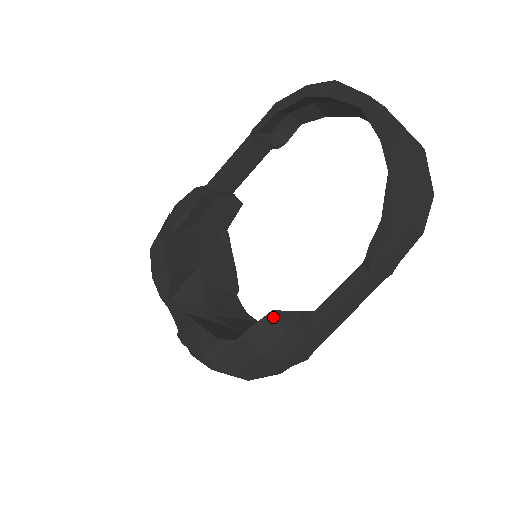
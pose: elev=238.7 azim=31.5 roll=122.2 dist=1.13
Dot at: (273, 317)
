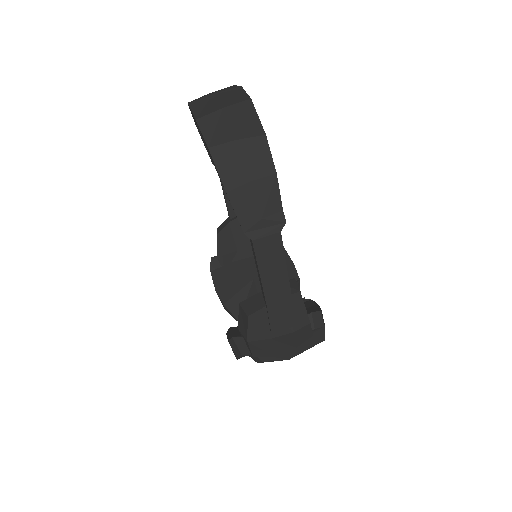
Dot at: (241, 308)
